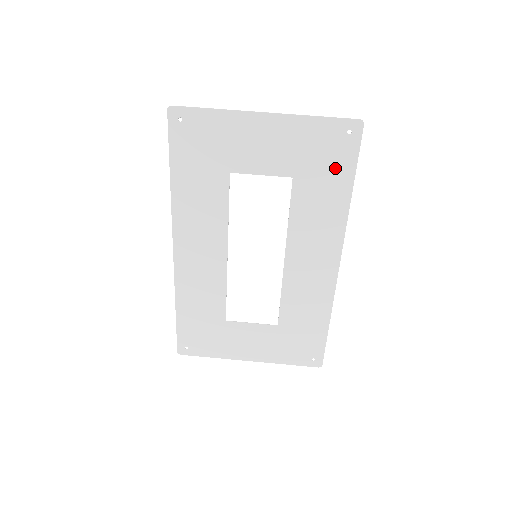
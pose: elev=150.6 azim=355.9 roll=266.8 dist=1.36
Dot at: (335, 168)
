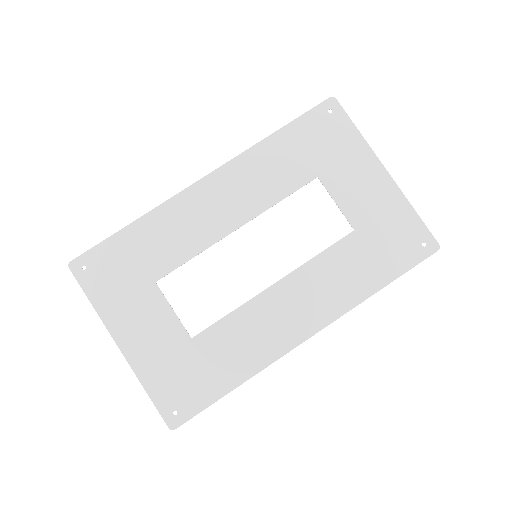
Dot at: (389, 257)
